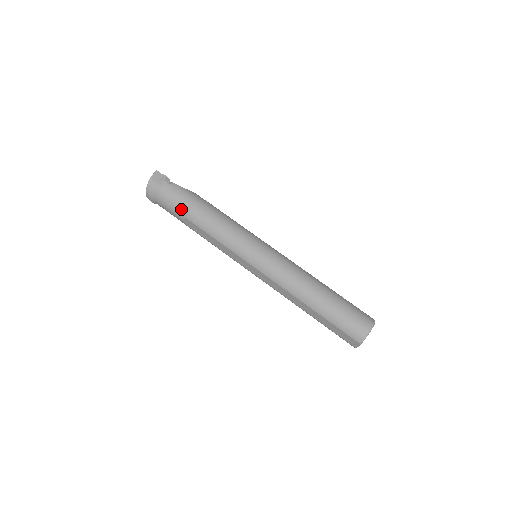
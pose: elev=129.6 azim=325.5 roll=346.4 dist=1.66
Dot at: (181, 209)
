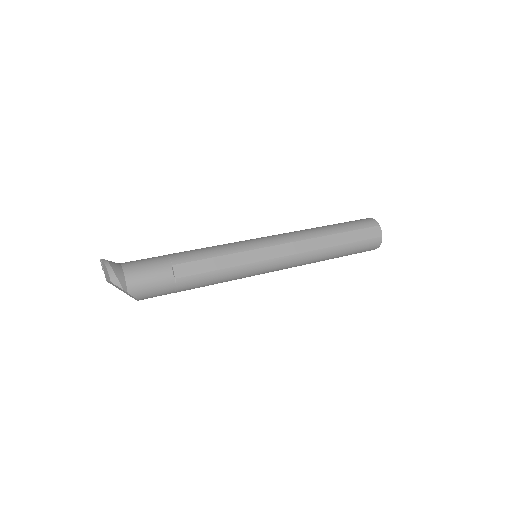
Dot at: (161, 262)
